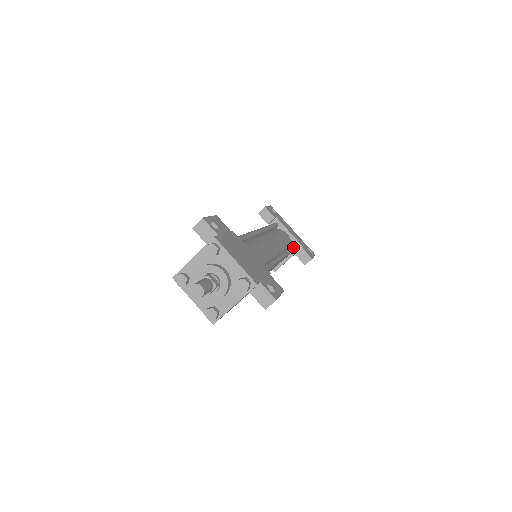
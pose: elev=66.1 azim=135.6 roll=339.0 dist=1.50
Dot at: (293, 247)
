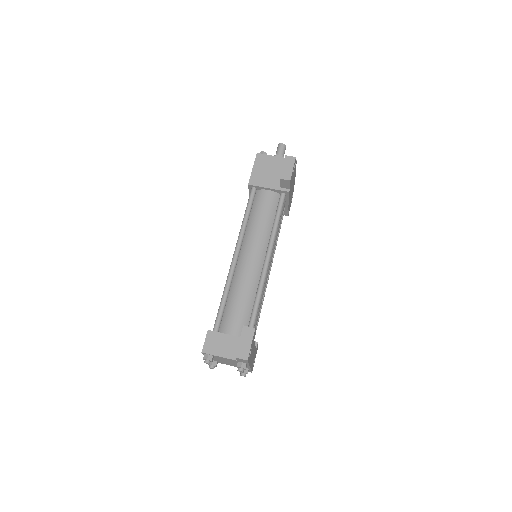
Dot at: occluded
